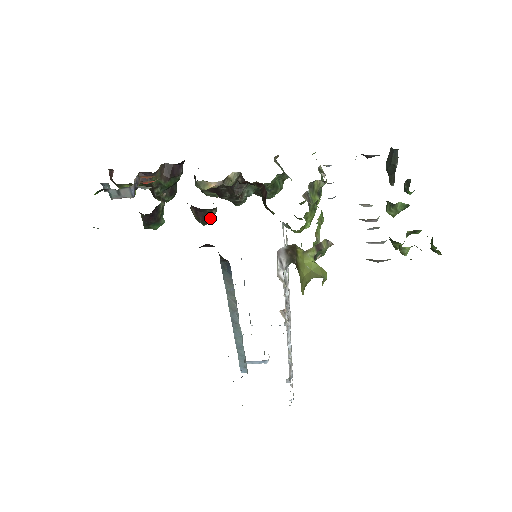
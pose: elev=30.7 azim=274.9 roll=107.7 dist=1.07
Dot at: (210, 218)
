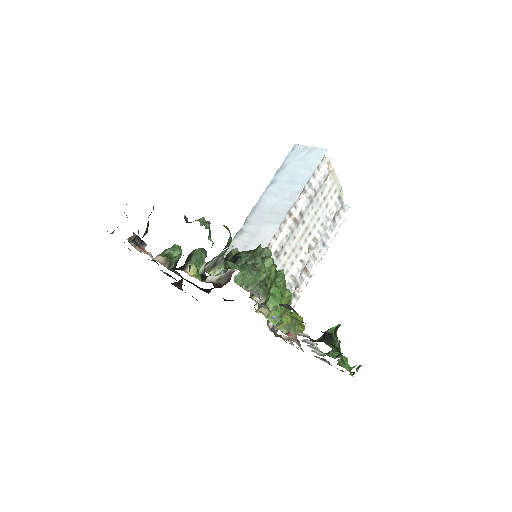
Dot at: occluded
